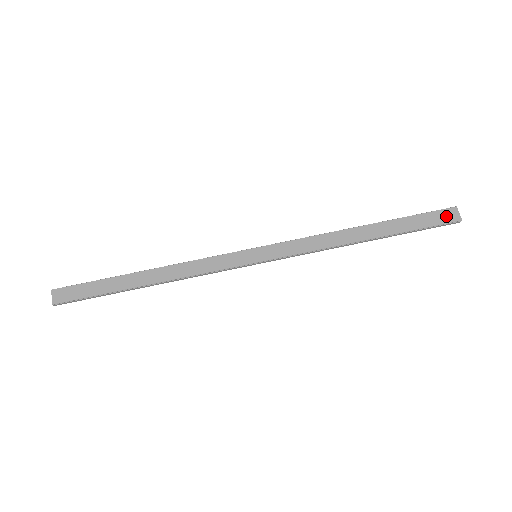
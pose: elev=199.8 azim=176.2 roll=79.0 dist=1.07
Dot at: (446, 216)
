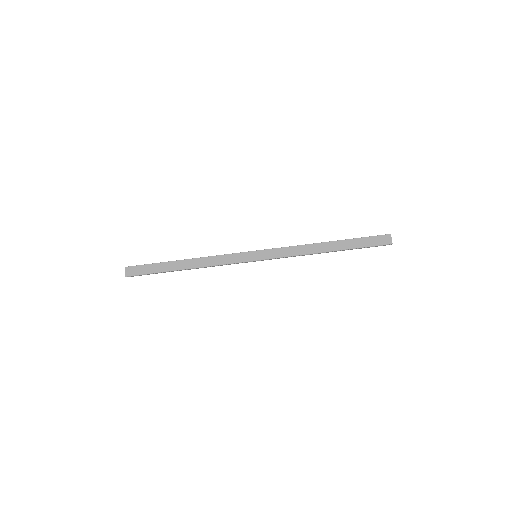
Dot at: (383, 240)
